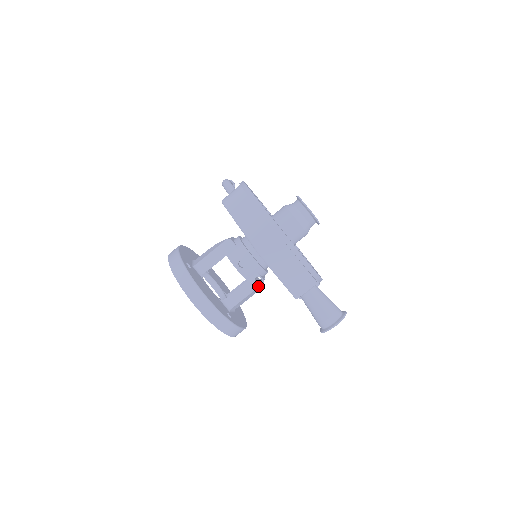
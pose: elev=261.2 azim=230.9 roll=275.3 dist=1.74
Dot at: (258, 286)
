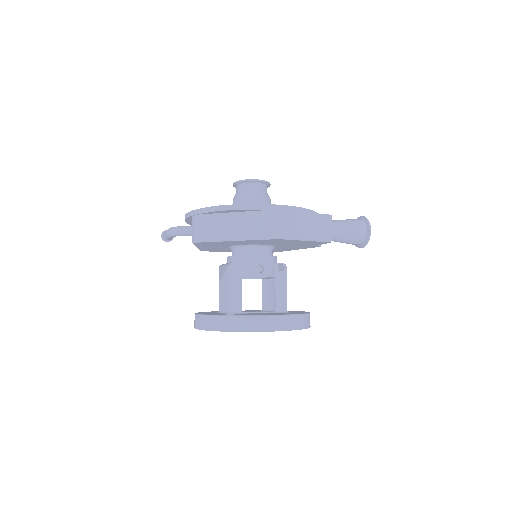
Dot at: (286, 272)
